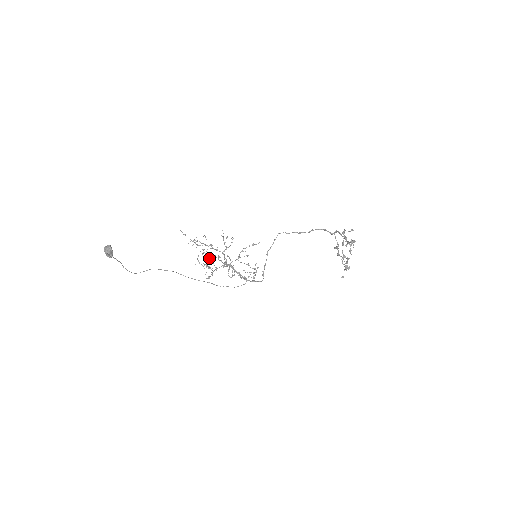
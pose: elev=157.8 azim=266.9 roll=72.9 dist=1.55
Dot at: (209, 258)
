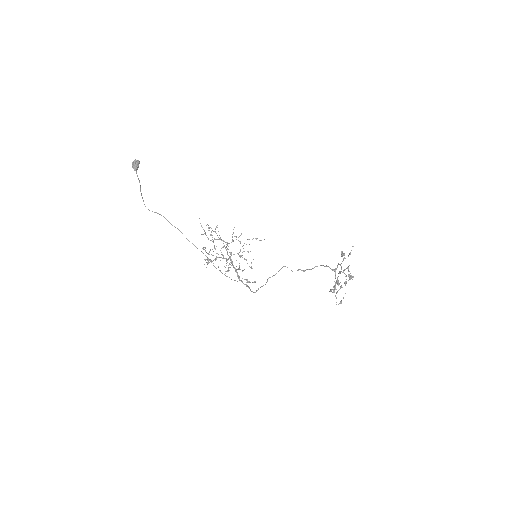
Dot at: occluded
